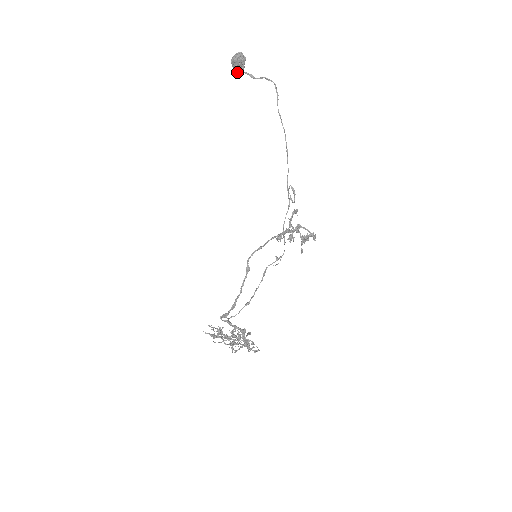
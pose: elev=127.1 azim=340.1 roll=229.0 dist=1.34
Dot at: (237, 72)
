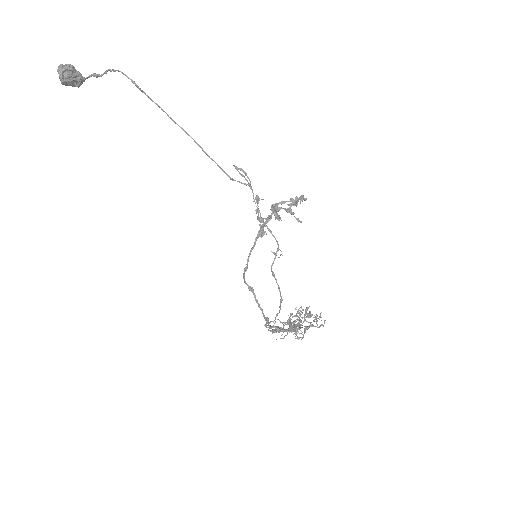
Dot at: (80, 84)
